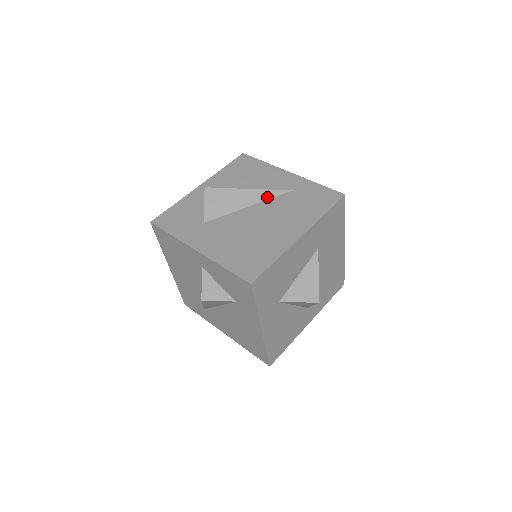
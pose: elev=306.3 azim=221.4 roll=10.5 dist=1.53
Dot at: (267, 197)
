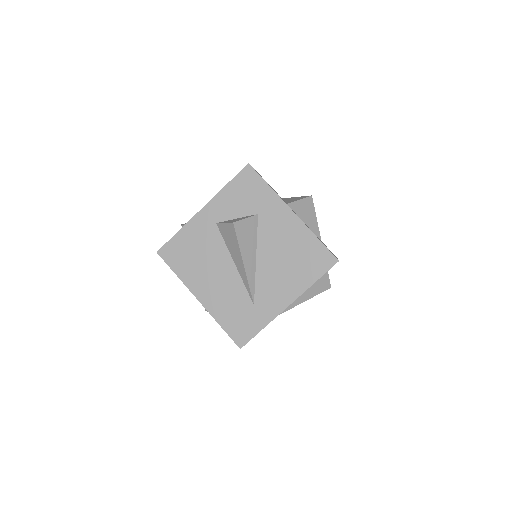
Dot at: occluded
